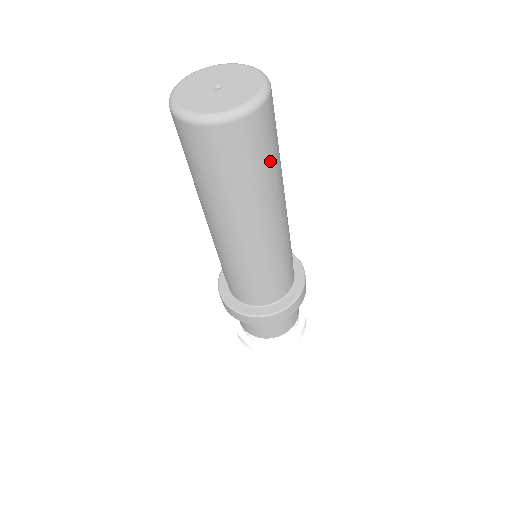
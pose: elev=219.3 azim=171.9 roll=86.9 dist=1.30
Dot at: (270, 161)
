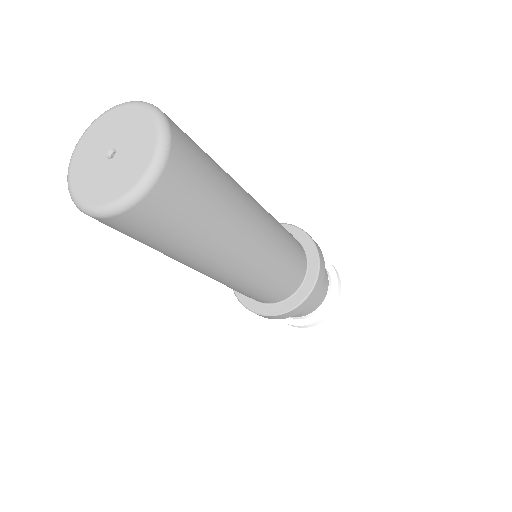
Dot at: (184, 236)
